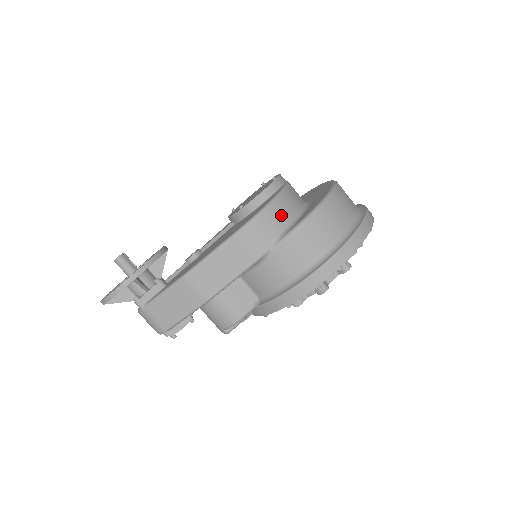
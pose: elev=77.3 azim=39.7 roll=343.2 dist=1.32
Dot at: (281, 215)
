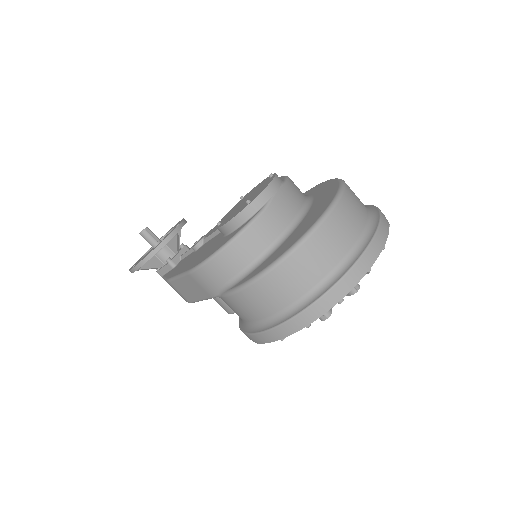
Dot at: (228, 267)
